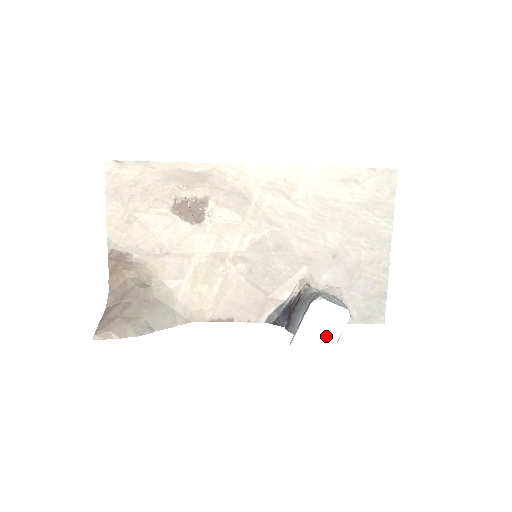
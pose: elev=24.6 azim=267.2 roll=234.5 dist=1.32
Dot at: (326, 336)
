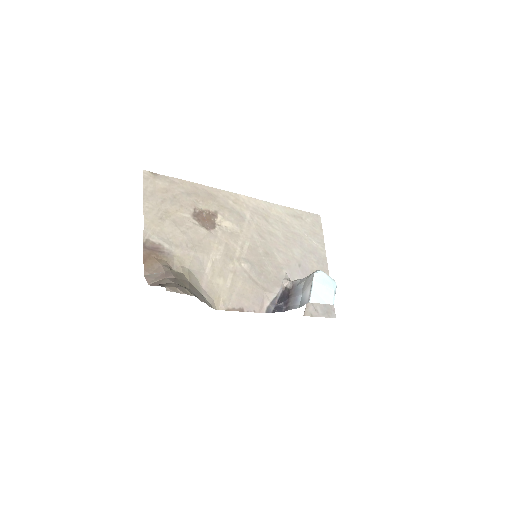
Dot at: (328, 297)
